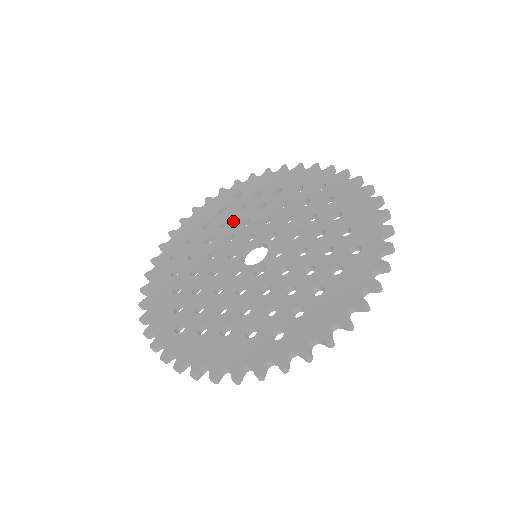
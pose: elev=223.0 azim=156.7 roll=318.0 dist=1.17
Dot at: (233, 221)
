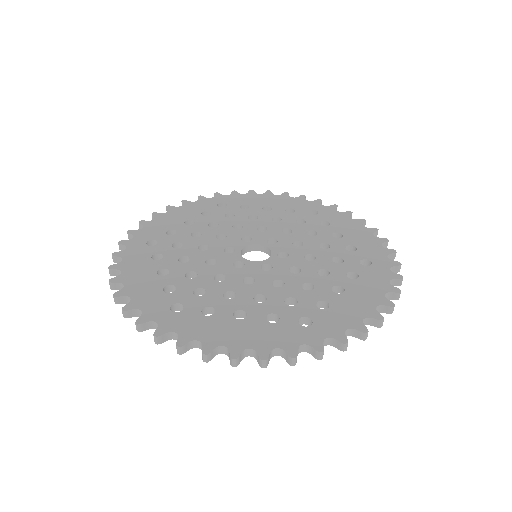
Dot at: (222, 223)
